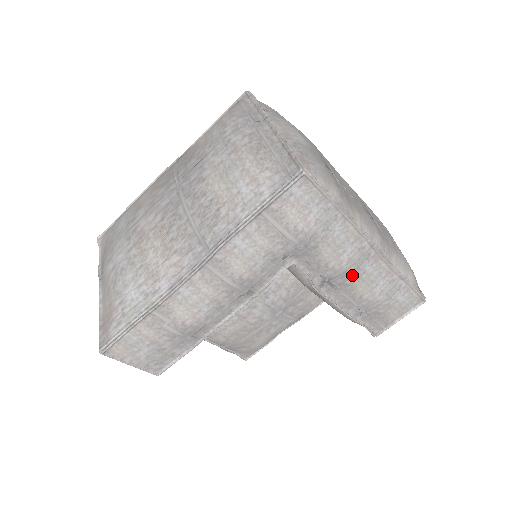
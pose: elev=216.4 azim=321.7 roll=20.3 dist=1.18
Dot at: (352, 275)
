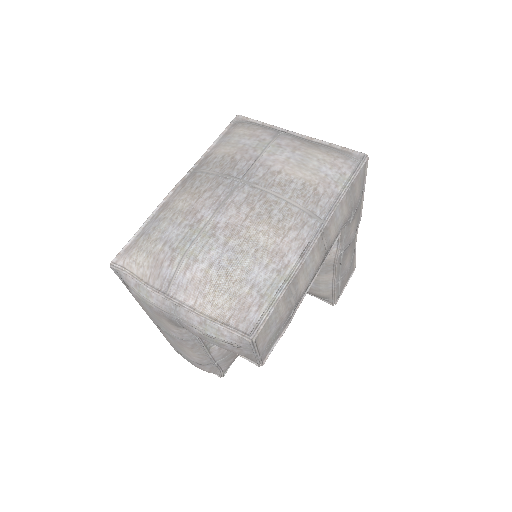
Dot at: (351, 245)
